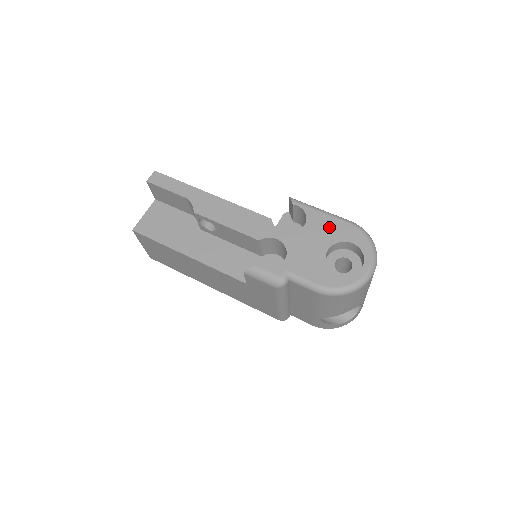
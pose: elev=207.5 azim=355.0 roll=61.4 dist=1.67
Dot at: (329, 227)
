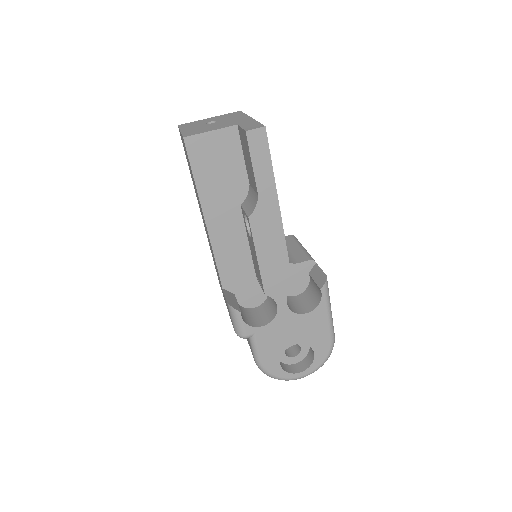
Dot at: (317, 330)
